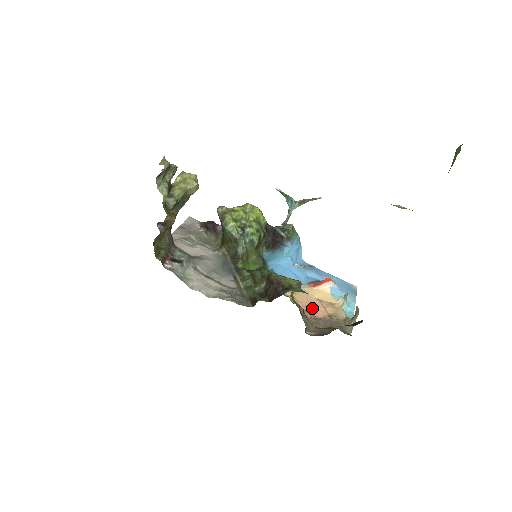
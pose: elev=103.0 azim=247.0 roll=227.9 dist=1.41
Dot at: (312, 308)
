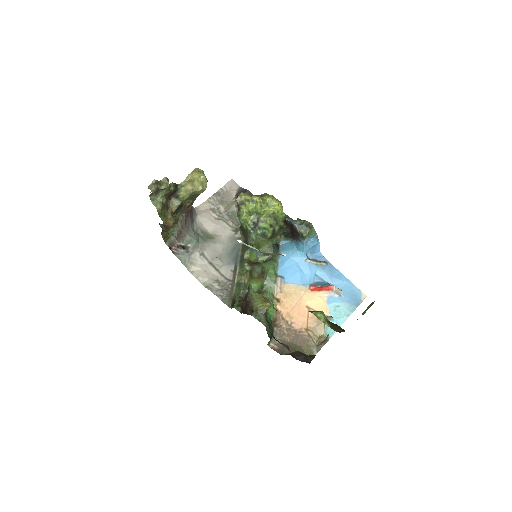
Dot at: (294, 317)
